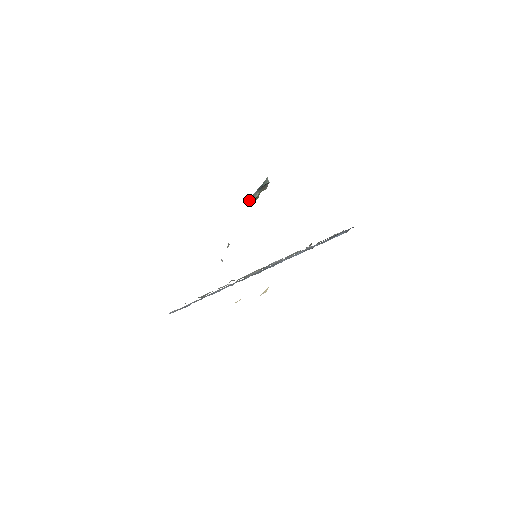
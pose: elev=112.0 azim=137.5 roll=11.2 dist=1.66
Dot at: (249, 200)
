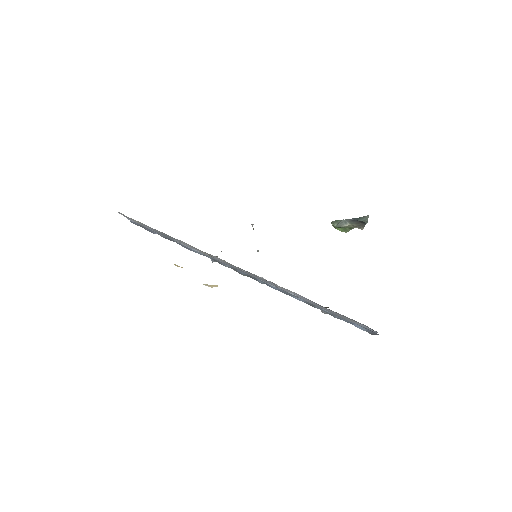
Dot at: (334, 222)
